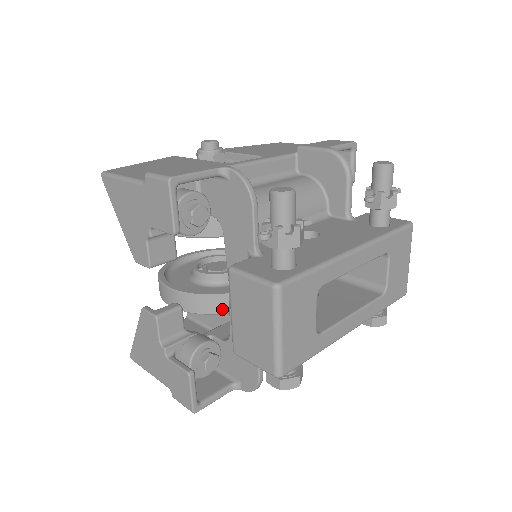
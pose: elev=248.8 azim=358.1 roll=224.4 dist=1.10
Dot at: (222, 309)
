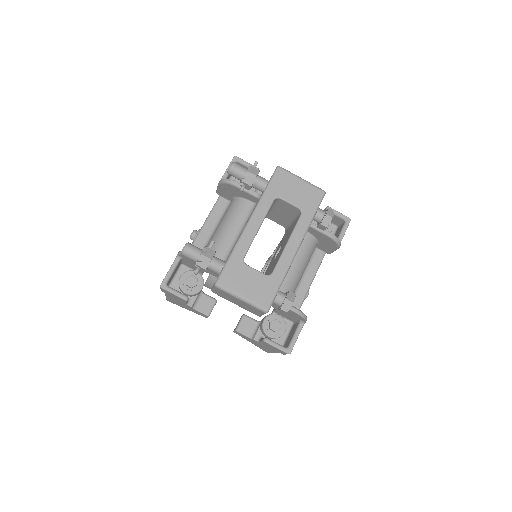
Dot at: occluded
